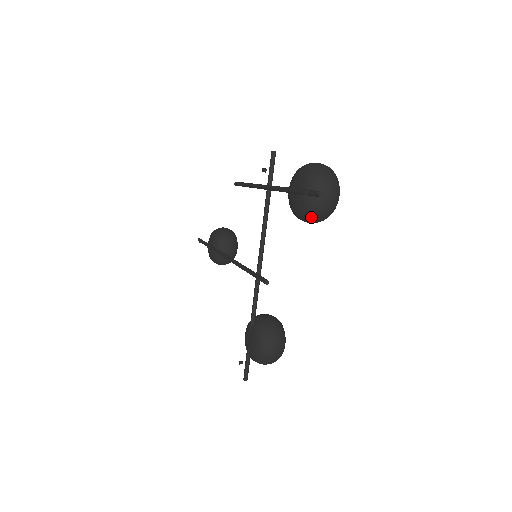
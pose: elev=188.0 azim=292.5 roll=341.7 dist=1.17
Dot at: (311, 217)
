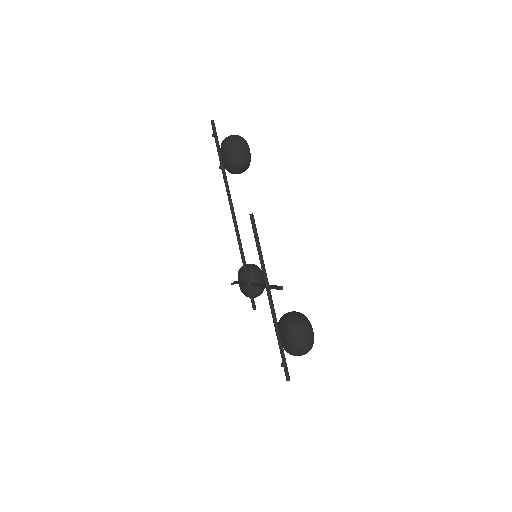
Dot at: occluded
